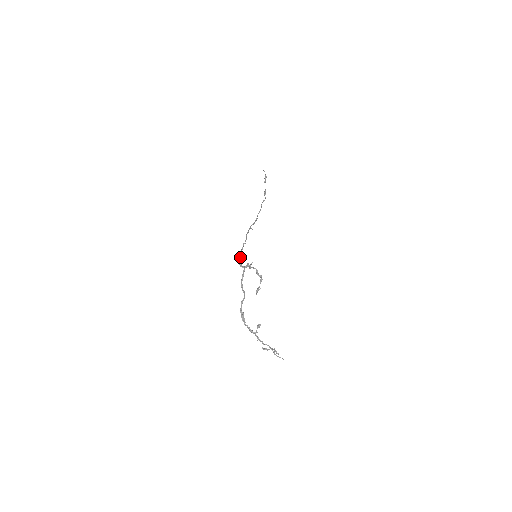
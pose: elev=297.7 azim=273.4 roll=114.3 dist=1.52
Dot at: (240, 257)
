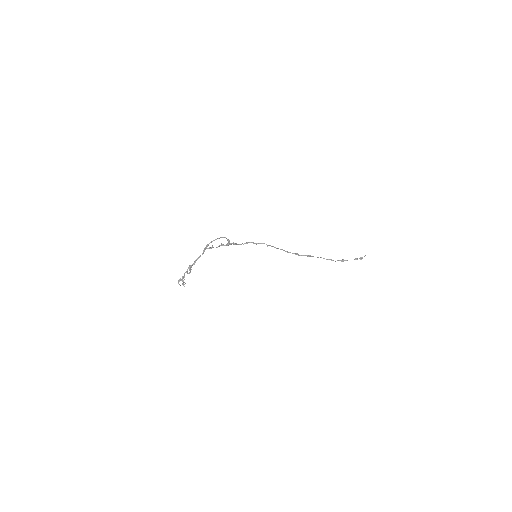
Dot at: (235, 244)
